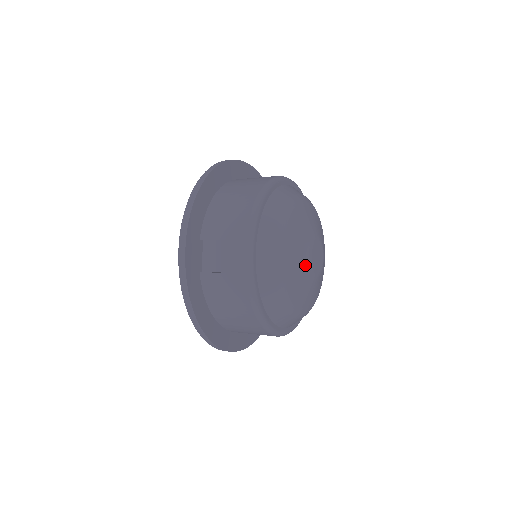
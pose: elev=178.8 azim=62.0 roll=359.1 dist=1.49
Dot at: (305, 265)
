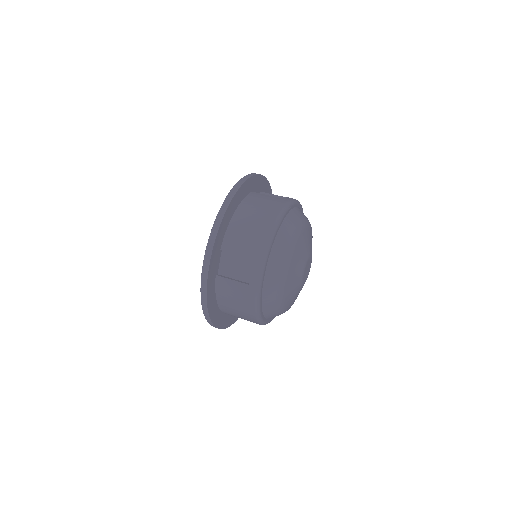
Dot at: (298, 279)
